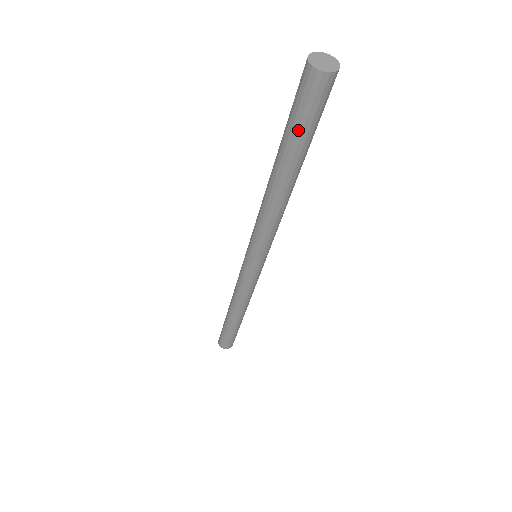
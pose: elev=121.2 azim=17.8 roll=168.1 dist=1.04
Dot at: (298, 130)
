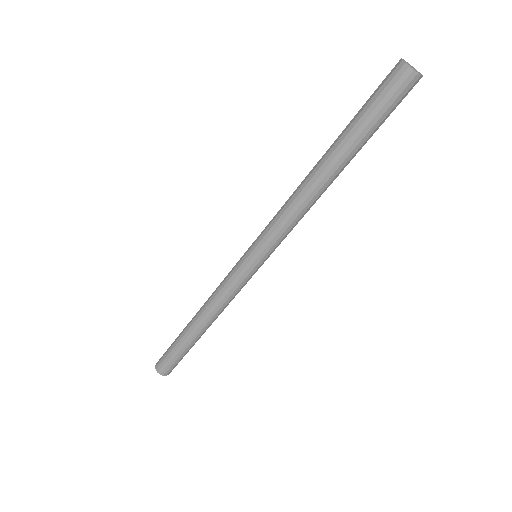
Dot at: (375, 125)
